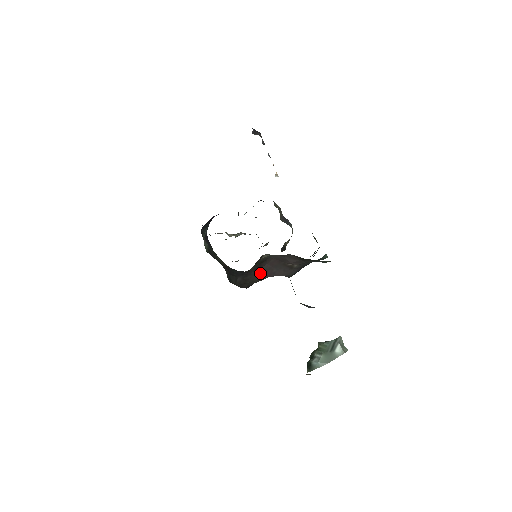
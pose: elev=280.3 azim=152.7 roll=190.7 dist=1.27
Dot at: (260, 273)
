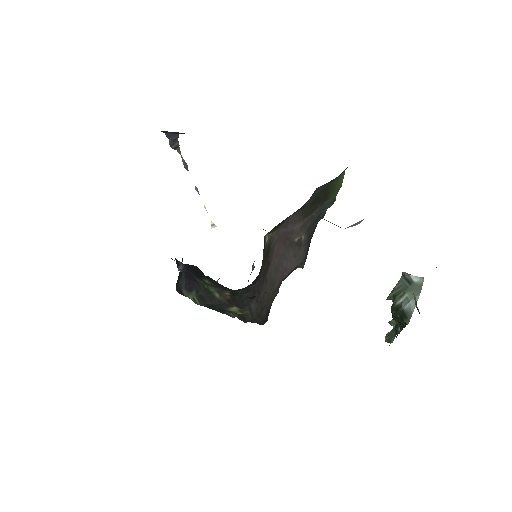
Dot at: (272, 278)
